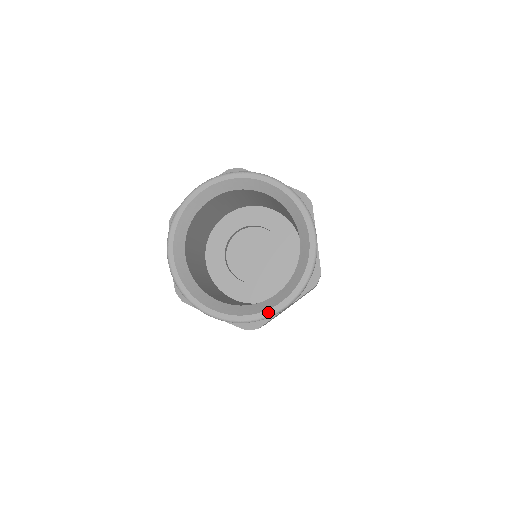
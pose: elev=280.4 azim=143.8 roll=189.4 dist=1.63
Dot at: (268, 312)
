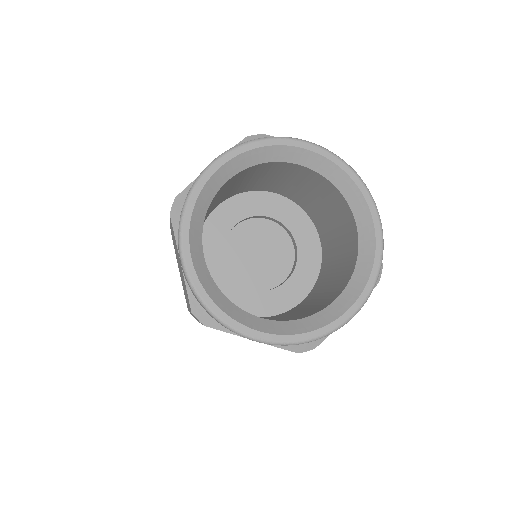
Dot at: (237, 325)
